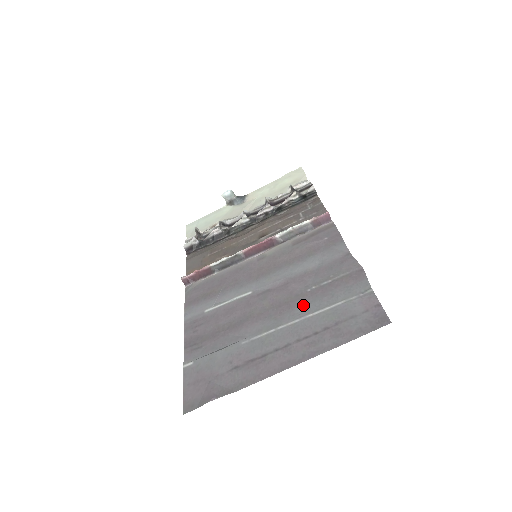
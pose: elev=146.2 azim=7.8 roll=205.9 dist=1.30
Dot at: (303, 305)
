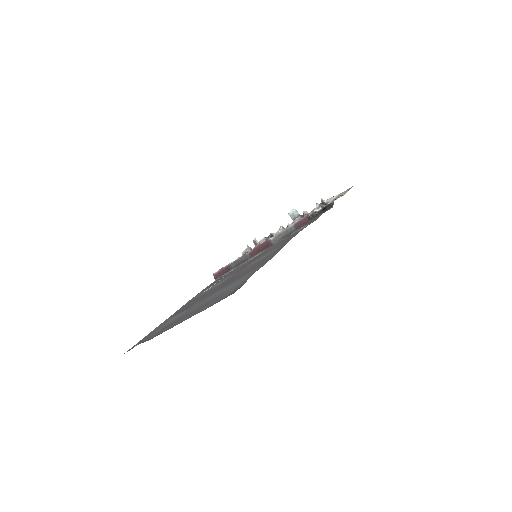
Dot at: (226, 285)
